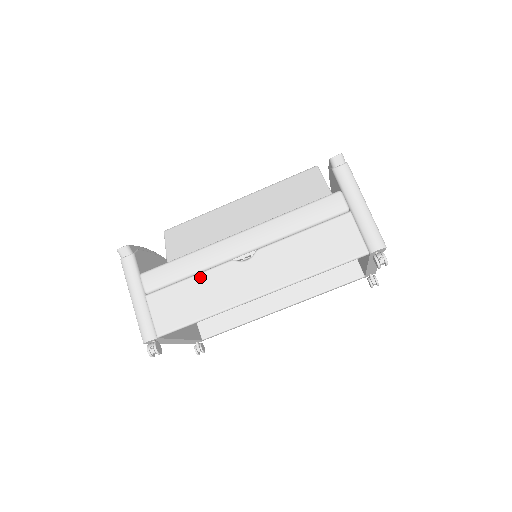
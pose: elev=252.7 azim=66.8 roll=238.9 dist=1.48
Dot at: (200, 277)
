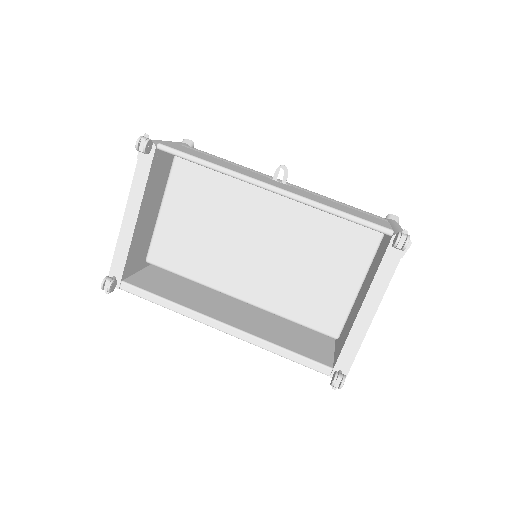
Dot at: (232, 164)
